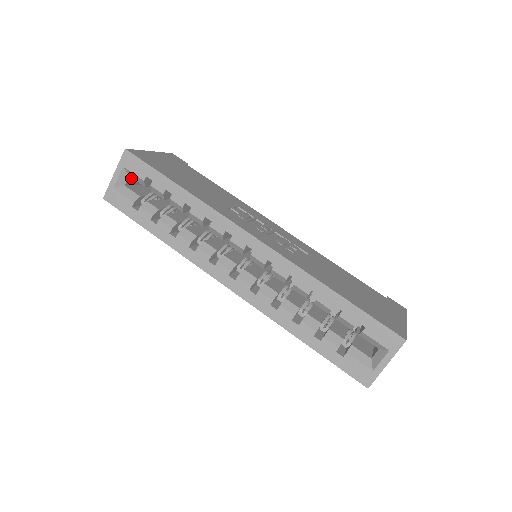
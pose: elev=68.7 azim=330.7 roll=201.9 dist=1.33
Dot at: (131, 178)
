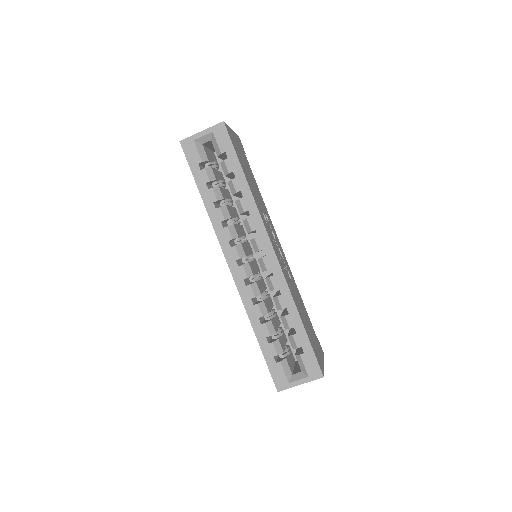
Dot at: (210, 142)
